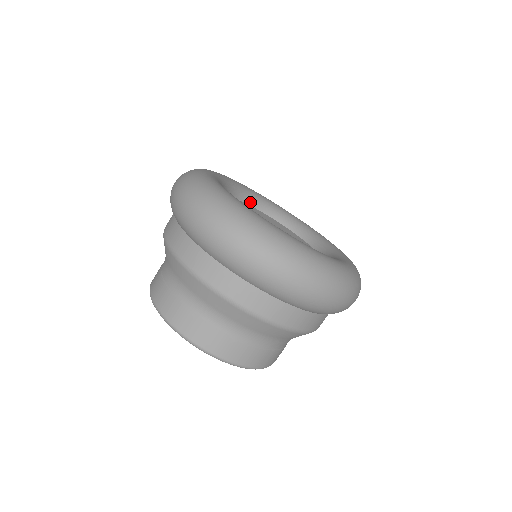
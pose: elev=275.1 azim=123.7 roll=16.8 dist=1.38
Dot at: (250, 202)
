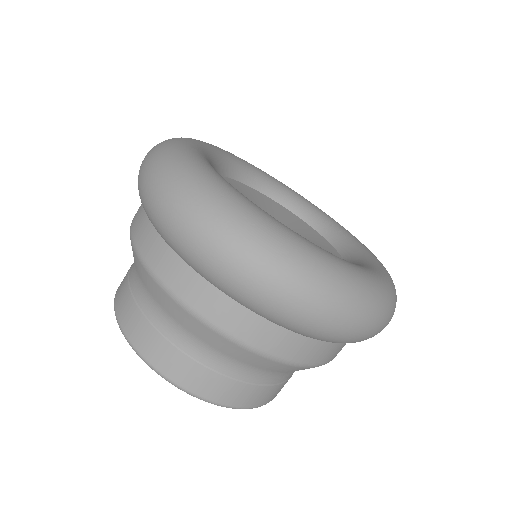
Dot at: (307, 219)
